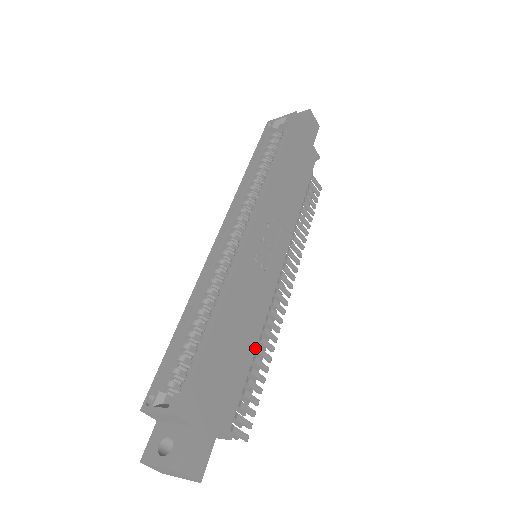
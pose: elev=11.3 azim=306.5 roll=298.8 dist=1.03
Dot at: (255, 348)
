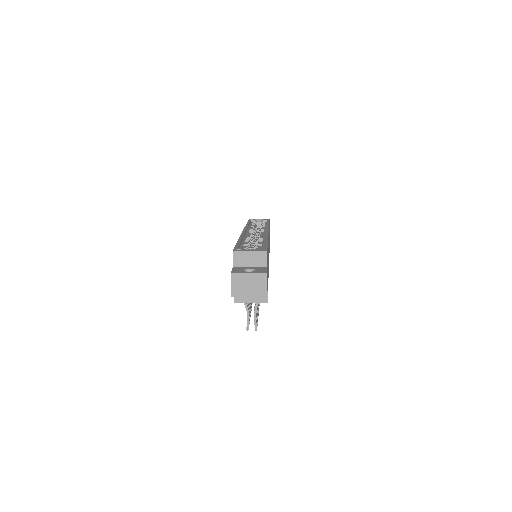
Dot at: occluded
